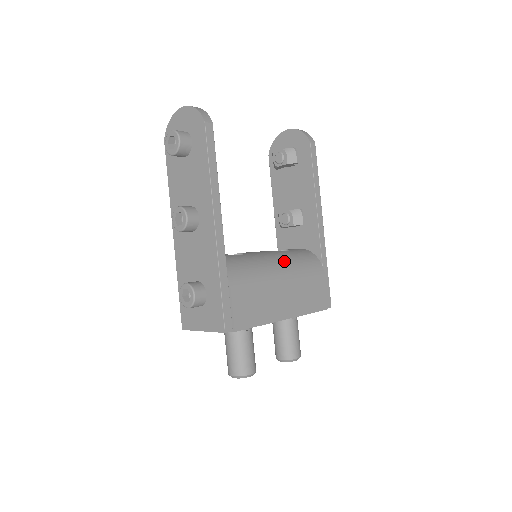
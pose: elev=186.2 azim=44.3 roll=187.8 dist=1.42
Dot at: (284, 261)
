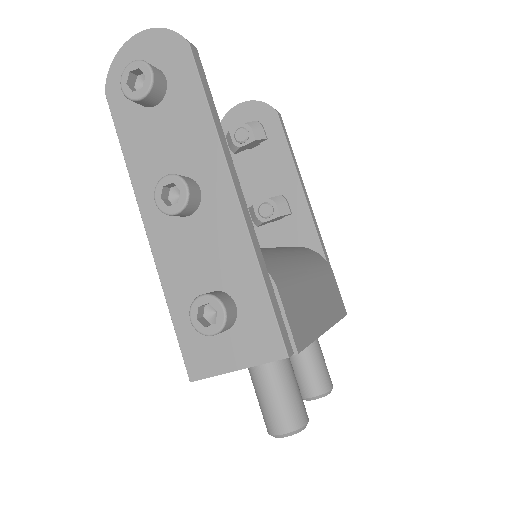
Dot at: (298, 254)
